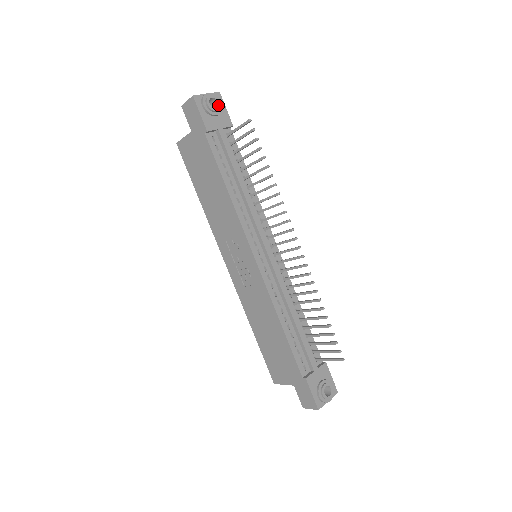
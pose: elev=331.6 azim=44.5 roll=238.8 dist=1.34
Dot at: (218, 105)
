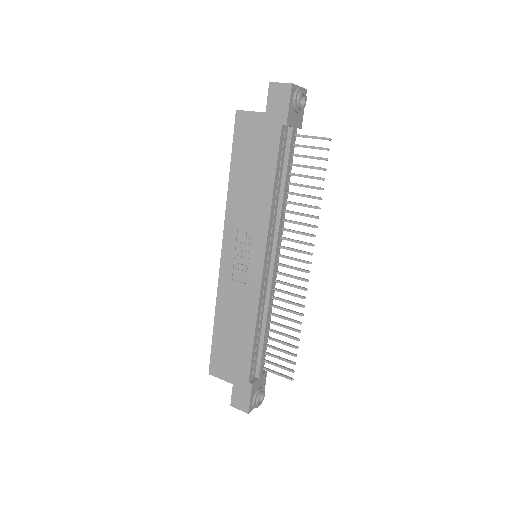
Dot at: (304, 104)
